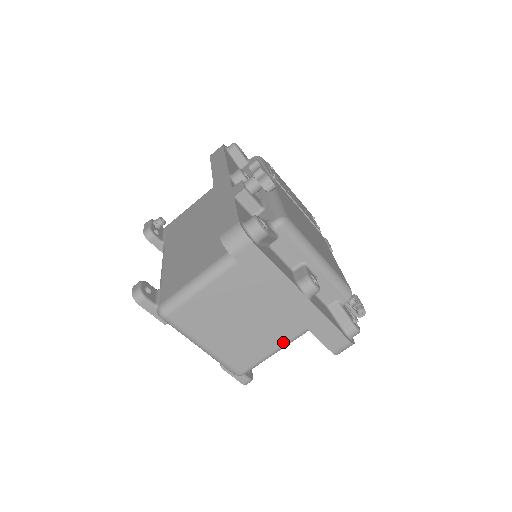
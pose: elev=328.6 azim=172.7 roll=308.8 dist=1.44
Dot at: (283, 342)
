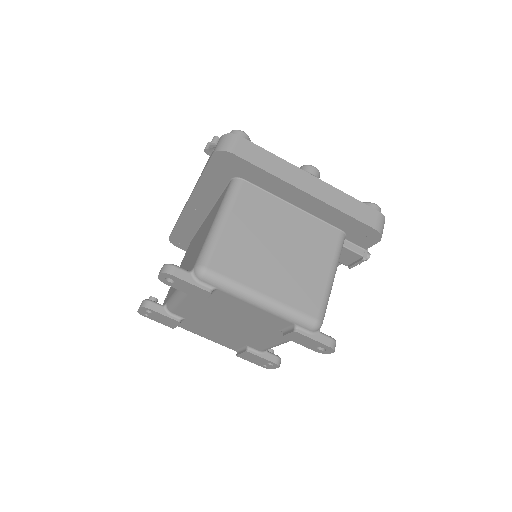
Dot at: (330, 261)
